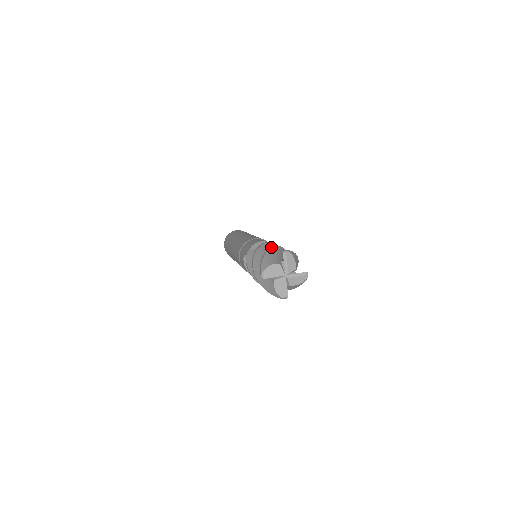
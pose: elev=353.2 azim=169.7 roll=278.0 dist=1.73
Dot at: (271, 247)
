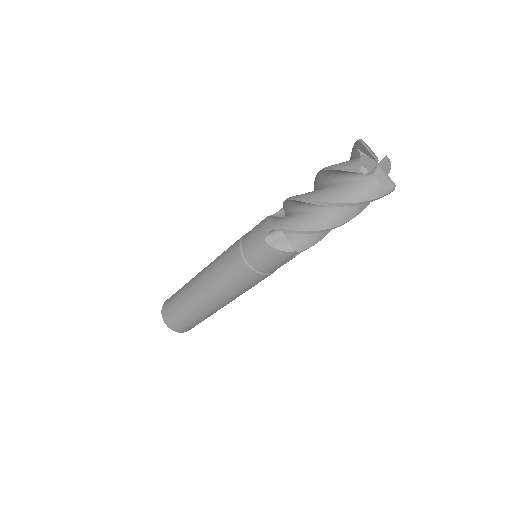
Dot at: occluded
